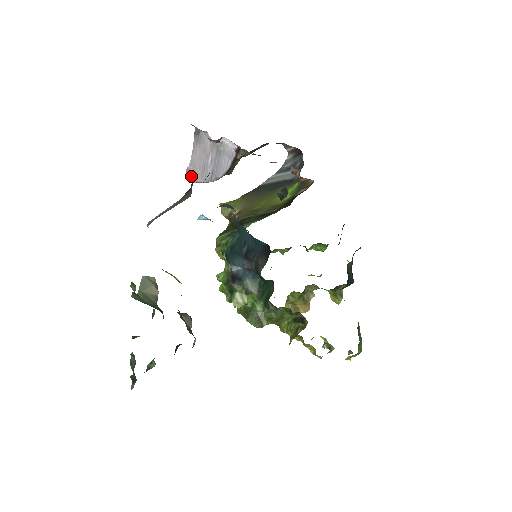
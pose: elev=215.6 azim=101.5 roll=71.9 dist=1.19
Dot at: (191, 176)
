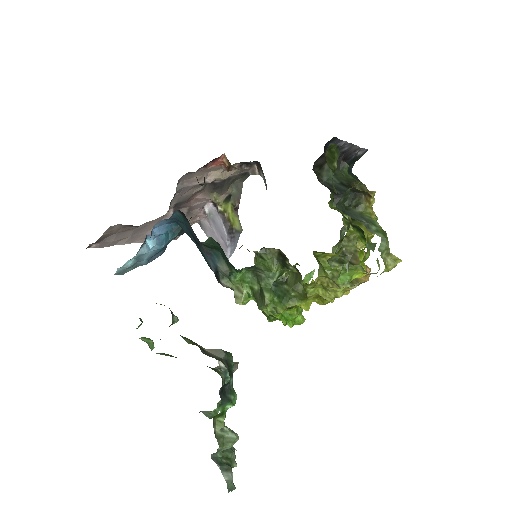
Dot at: occluded
